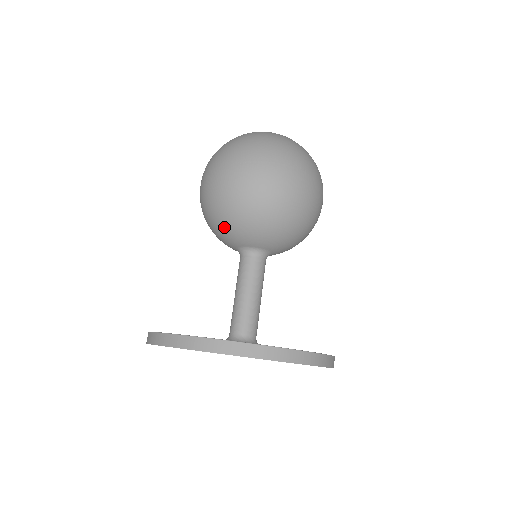
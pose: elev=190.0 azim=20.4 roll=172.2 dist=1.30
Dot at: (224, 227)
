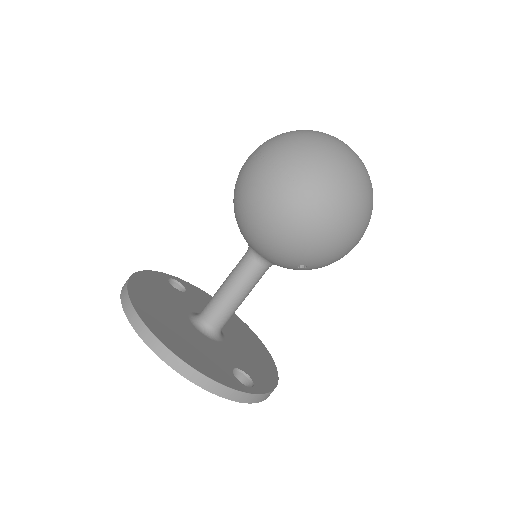
Dot at: occluded
